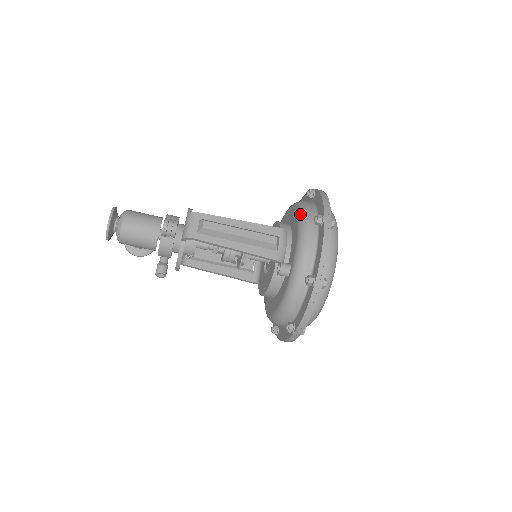
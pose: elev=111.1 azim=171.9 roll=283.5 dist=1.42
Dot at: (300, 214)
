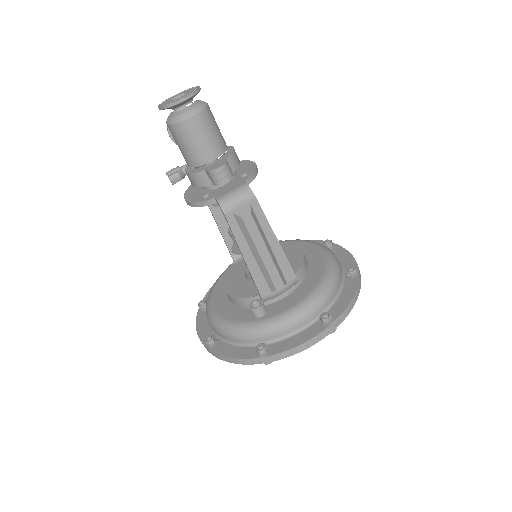
Dot at: (323, 287)
